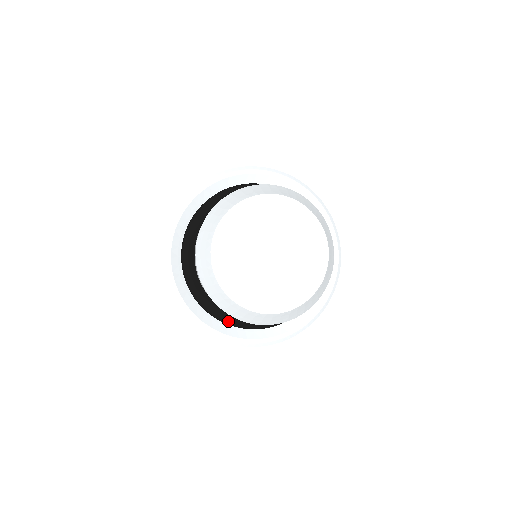
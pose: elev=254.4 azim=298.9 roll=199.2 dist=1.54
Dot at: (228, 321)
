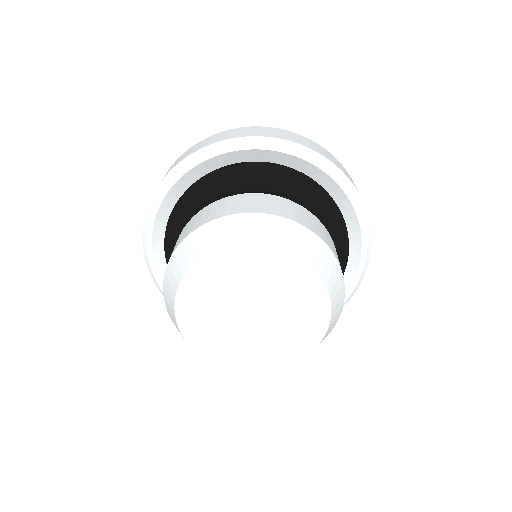
Dot at: occluded
